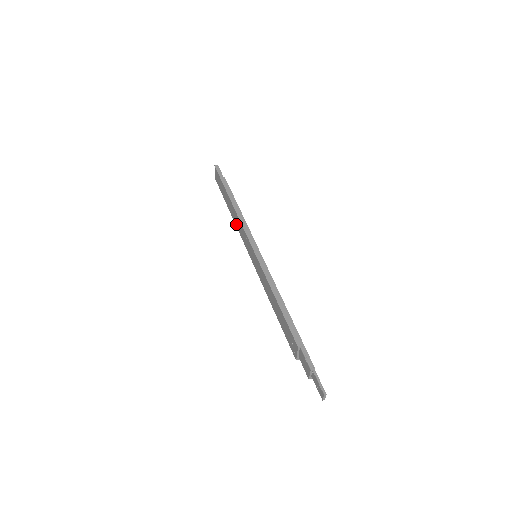
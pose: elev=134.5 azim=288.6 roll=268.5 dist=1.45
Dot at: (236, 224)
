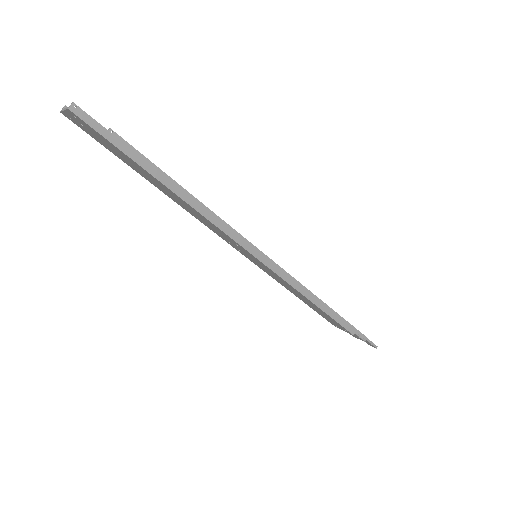
Dot at: (187, 211)
